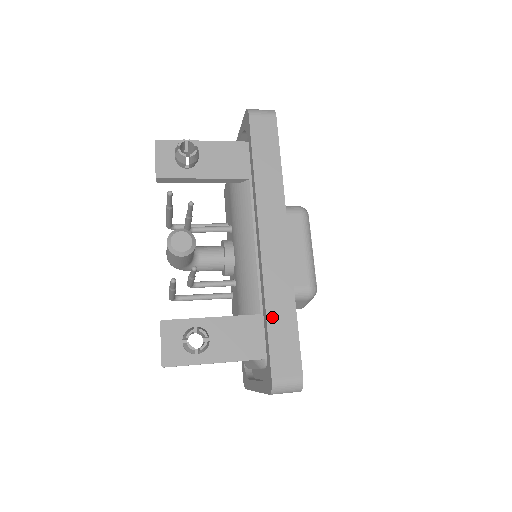
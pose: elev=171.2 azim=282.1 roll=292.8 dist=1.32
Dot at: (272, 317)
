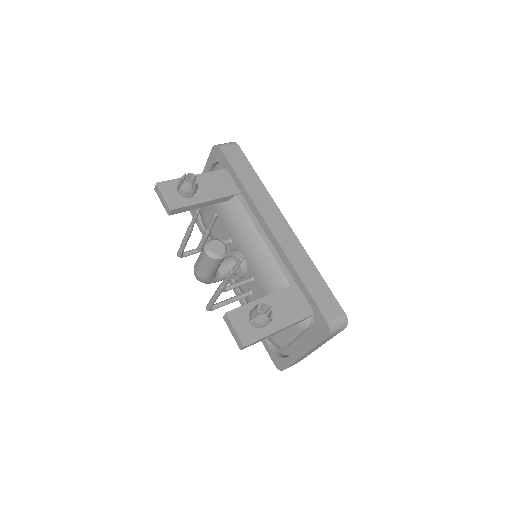
Dot at: (305, 280)
